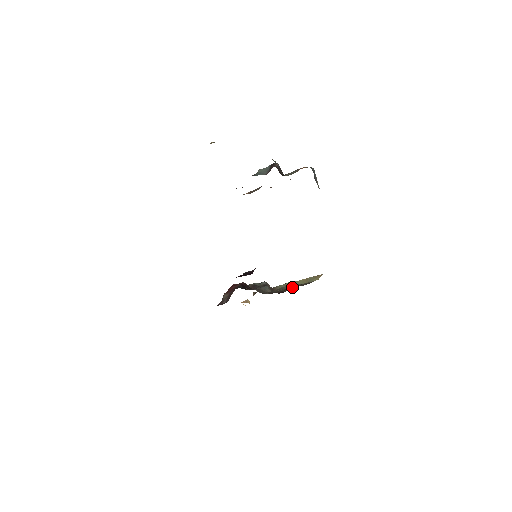
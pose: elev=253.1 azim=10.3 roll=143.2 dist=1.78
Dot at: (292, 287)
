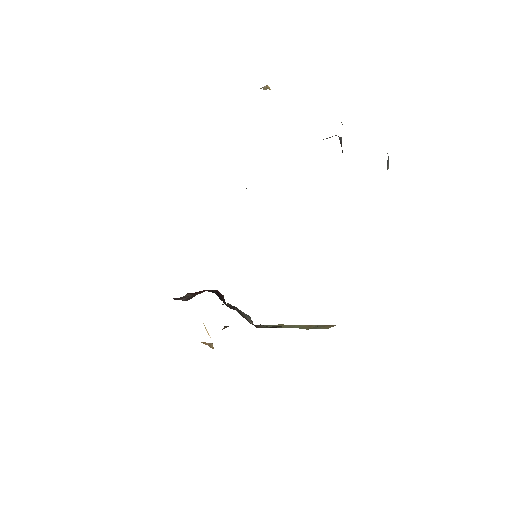
Dot at: occluded
